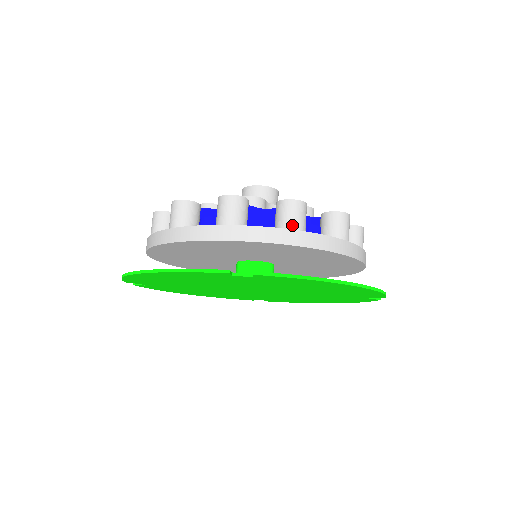
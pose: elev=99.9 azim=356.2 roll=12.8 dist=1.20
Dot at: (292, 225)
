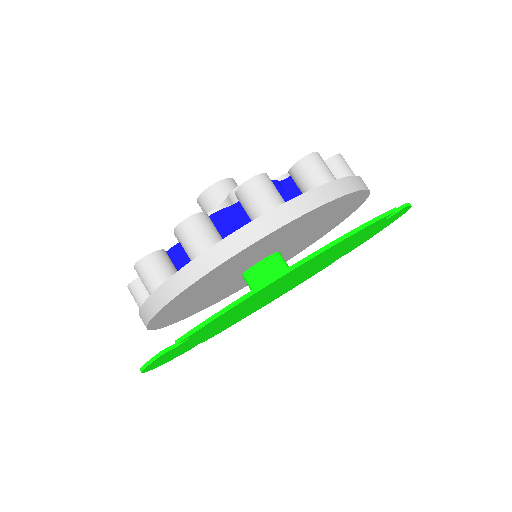
Dot at: (194, 252)
